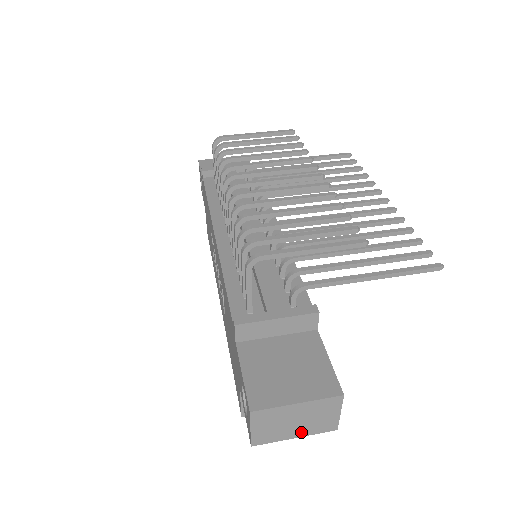
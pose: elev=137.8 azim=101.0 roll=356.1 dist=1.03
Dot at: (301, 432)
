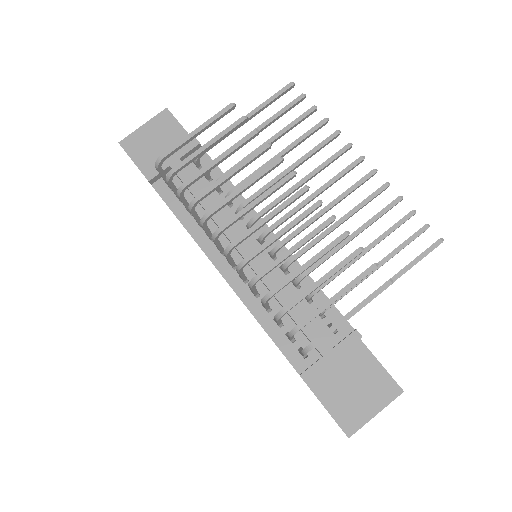
Dot at: occluded
